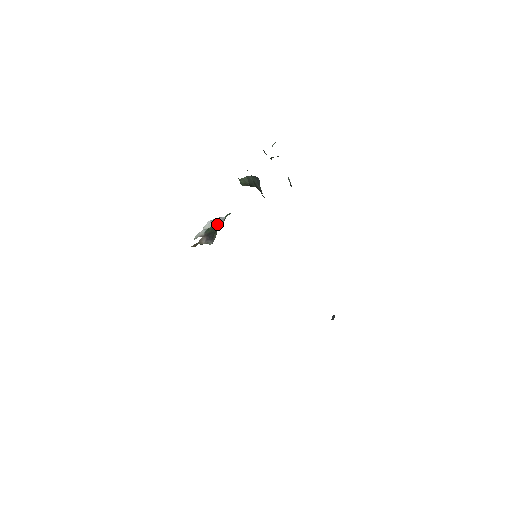
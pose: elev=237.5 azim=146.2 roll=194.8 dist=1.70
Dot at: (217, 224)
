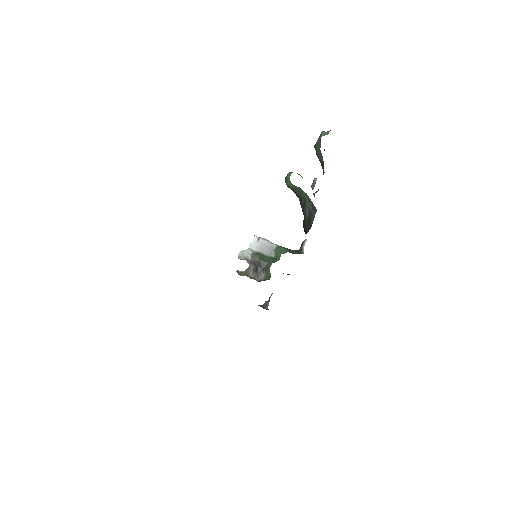
Dot at: (266, 252)
